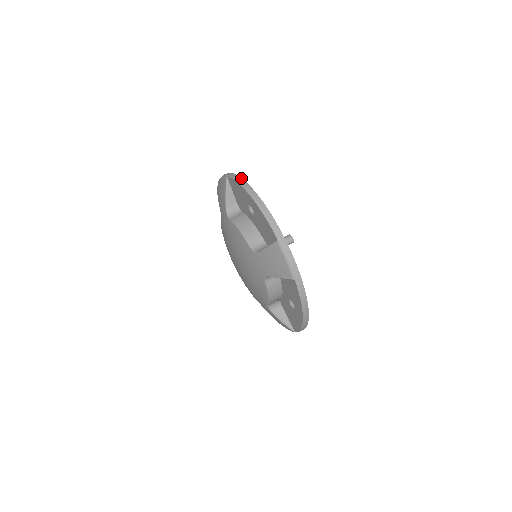
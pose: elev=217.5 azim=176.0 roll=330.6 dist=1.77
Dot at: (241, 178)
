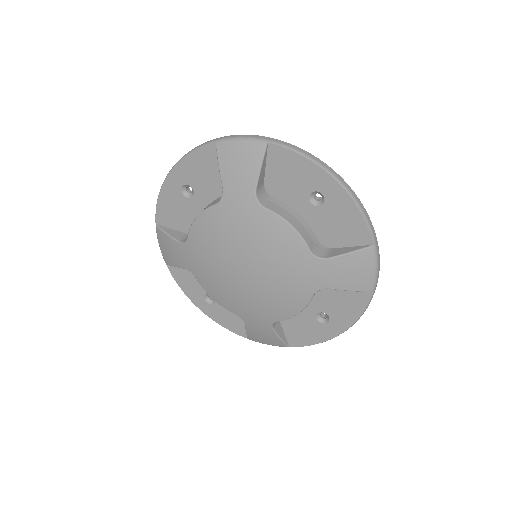
Dot at: occluded
